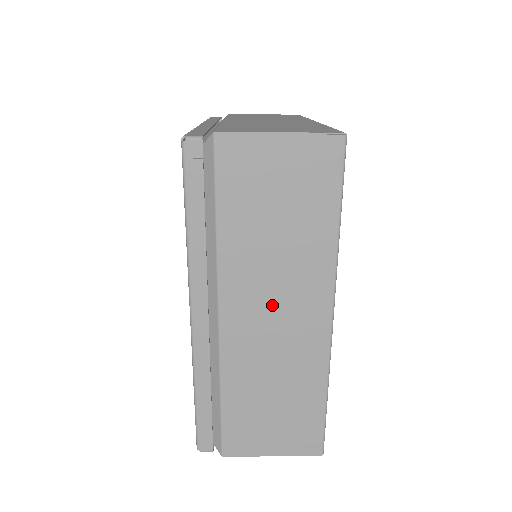
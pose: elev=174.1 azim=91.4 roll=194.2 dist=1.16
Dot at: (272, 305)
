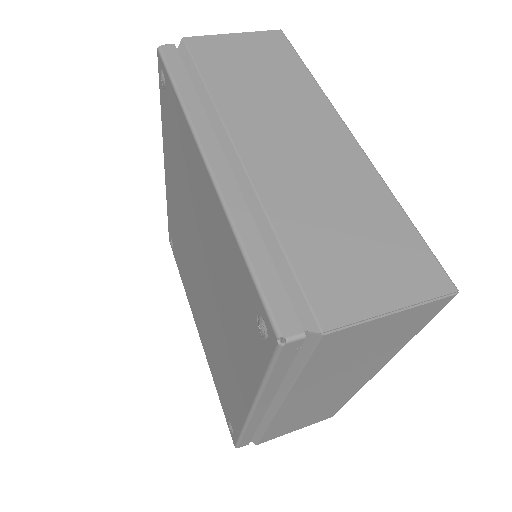
Dot at: (329, 388)
